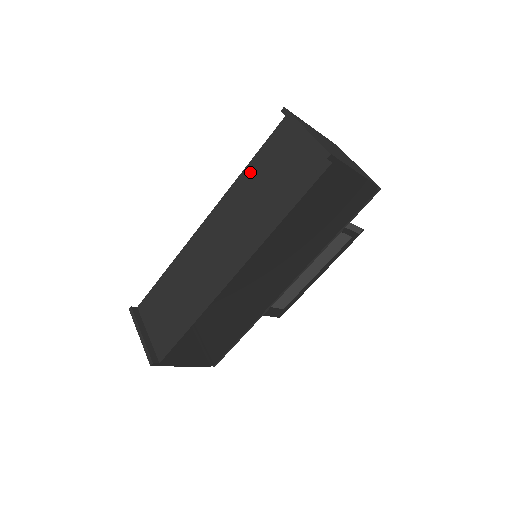
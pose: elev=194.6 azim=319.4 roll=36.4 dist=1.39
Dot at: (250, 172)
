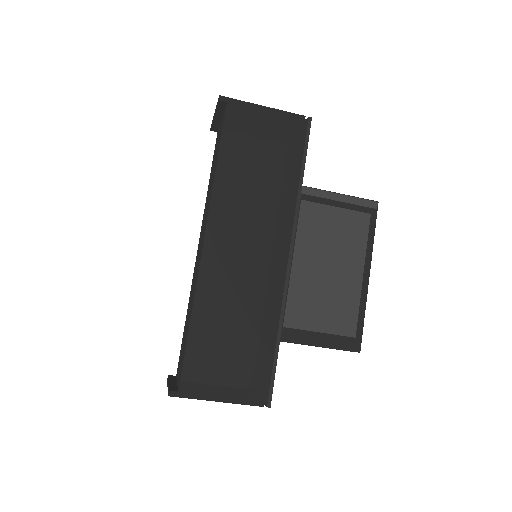
Dot at: (209, 183)
